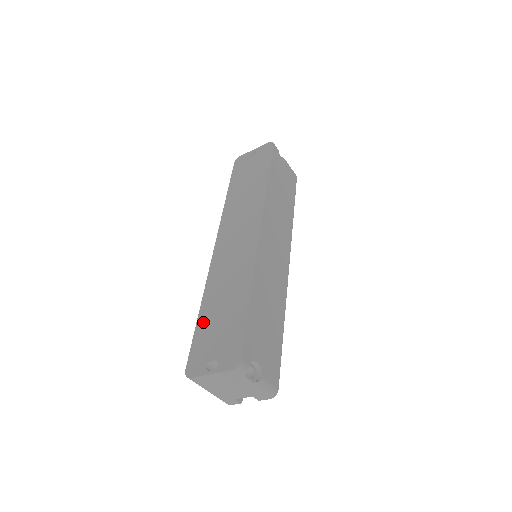
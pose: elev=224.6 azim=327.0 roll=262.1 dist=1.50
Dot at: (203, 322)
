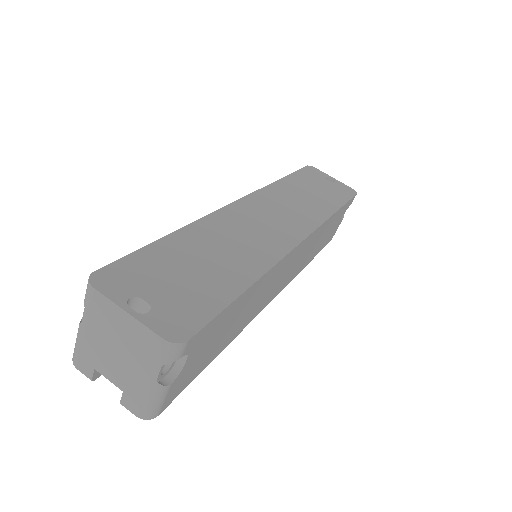
Dot at: (167, 248)
